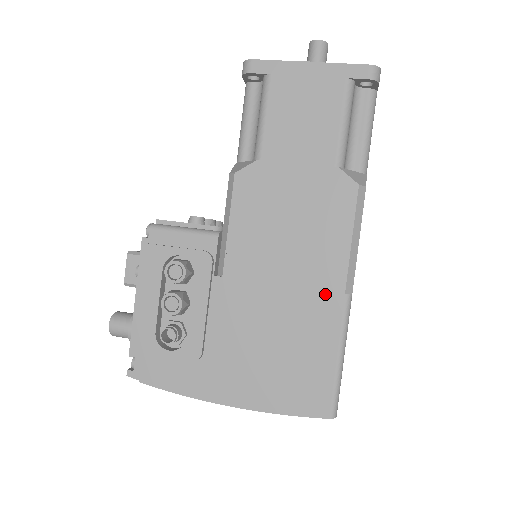
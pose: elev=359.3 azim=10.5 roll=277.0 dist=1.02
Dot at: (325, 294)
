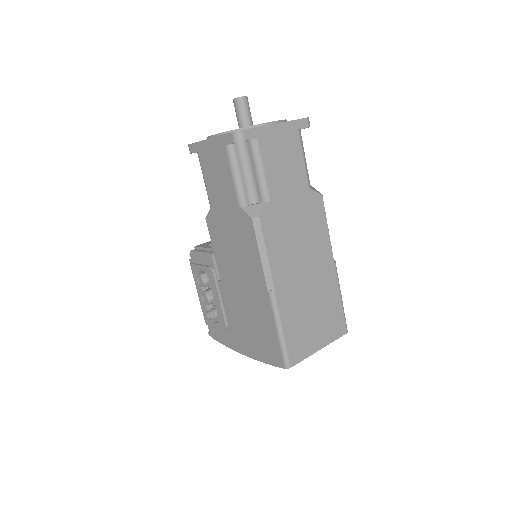
Dot at: (260, 291)
